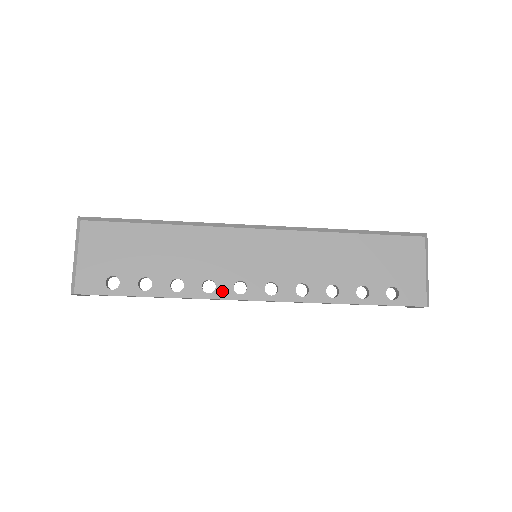
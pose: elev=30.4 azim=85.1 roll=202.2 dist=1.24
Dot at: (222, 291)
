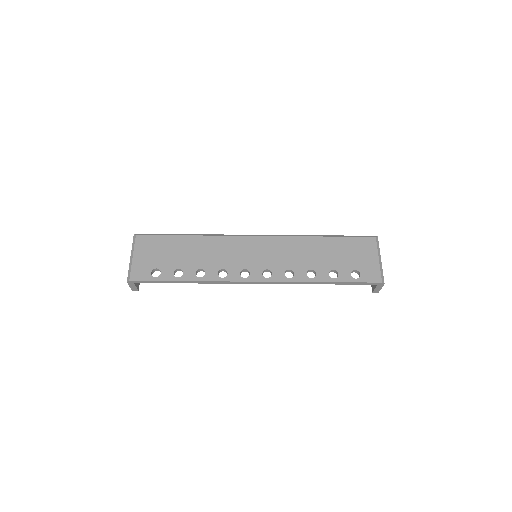
Dot at: (232, 276)
